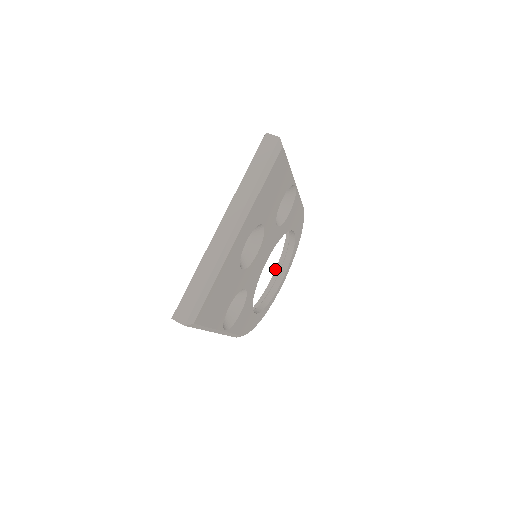
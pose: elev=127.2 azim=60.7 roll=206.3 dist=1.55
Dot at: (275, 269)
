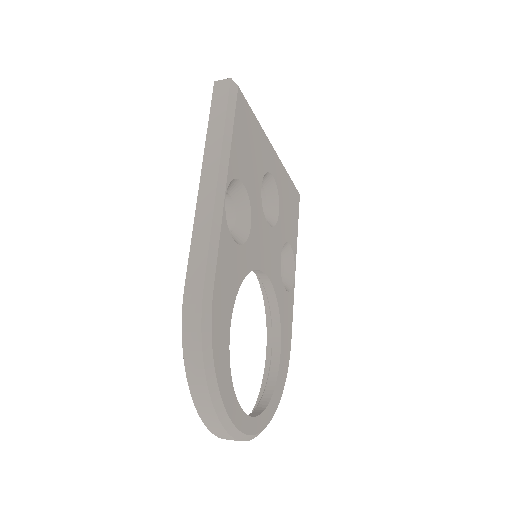
Dot at: occluded
